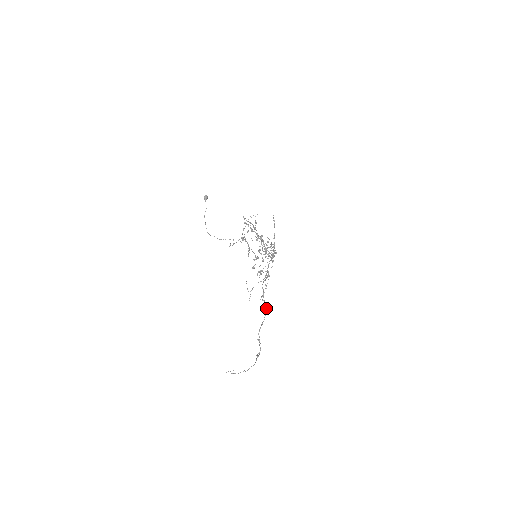
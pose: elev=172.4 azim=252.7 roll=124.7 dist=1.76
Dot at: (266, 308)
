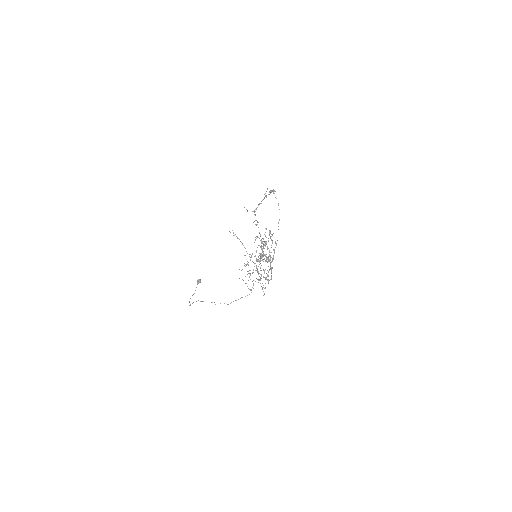
Dot at: (273, 233)
